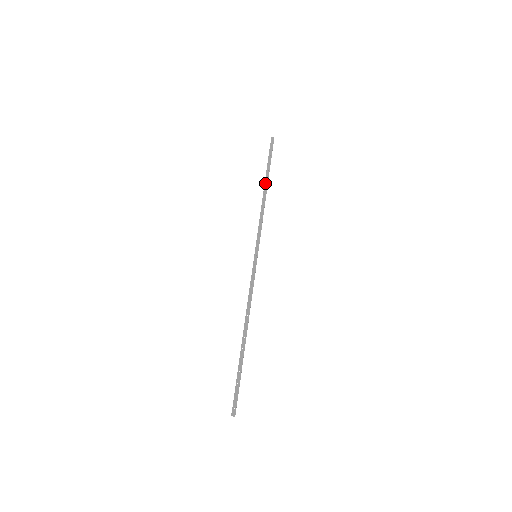
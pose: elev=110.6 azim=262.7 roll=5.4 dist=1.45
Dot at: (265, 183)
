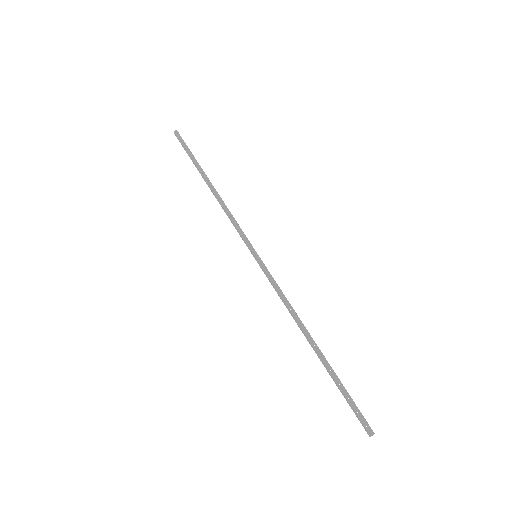
Dot at: (205, 179)
